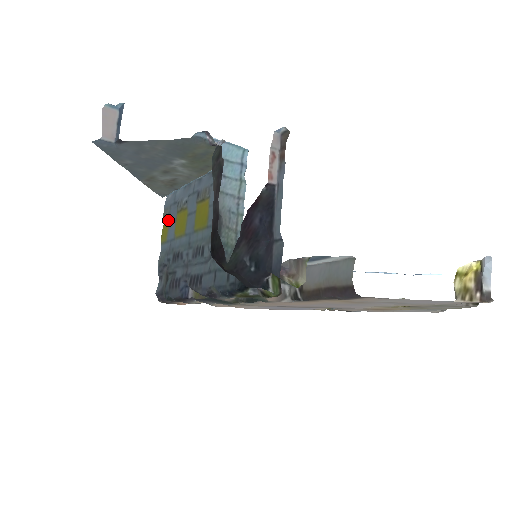
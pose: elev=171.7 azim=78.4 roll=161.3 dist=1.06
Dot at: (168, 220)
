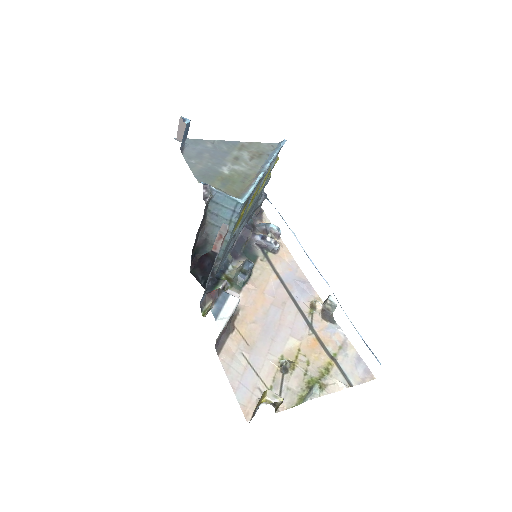
Dot at: occluded
